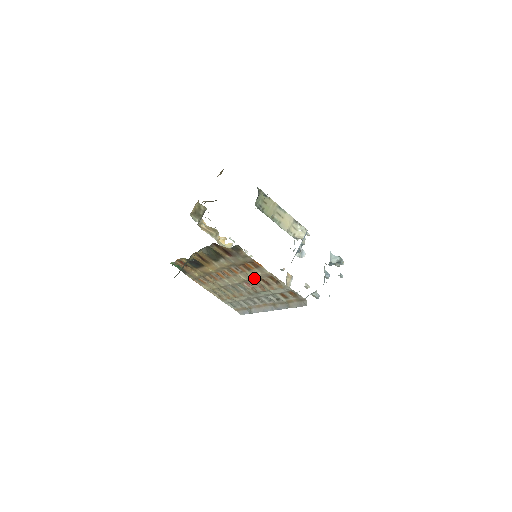
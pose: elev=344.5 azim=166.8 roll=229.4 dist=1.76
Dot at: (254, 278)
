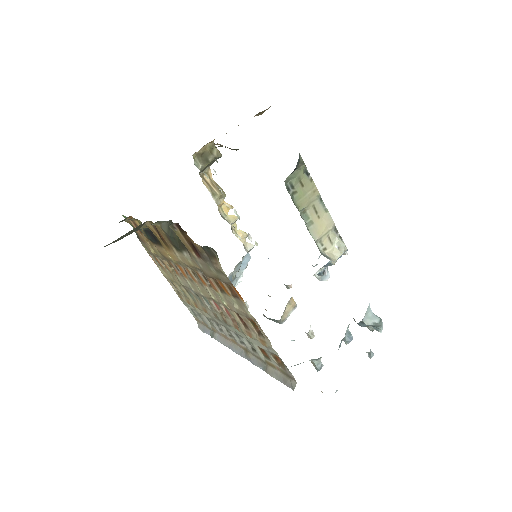
Dot at: (227, 306)
